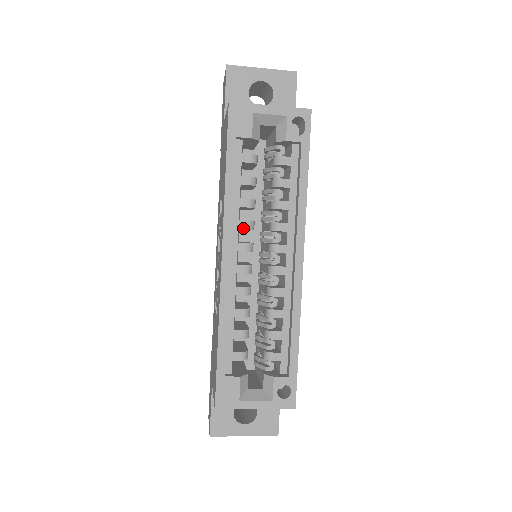
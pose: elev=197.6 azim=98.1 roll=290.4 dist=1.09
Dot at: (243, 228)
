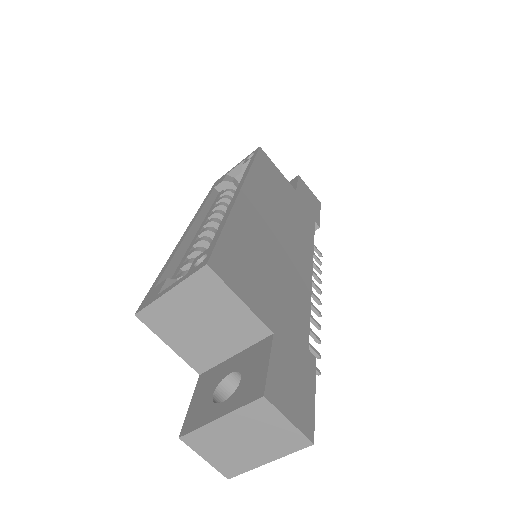
Dot at: (211, 216)
